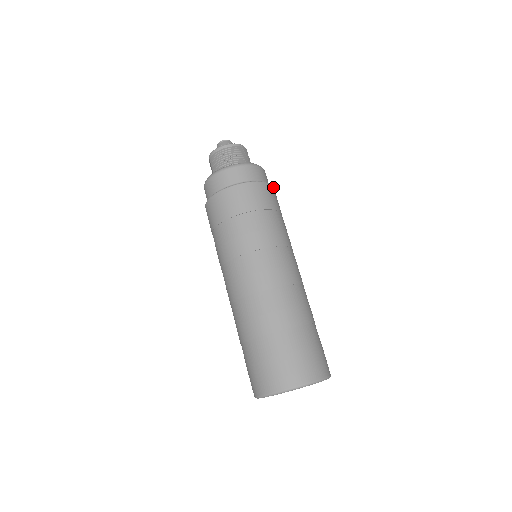
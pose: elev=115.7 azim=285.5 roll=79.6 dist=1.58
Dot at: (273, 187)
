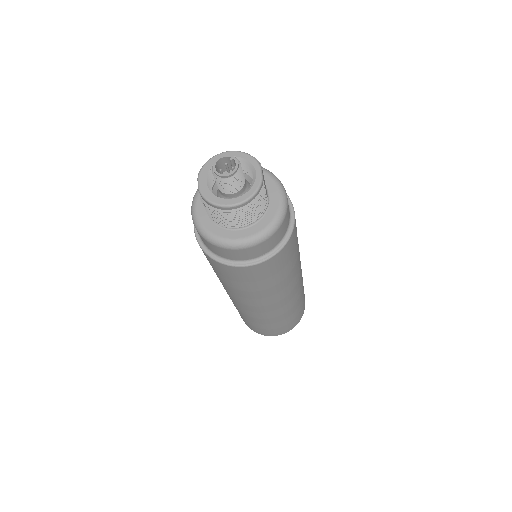
Dot at: (294, 226)
